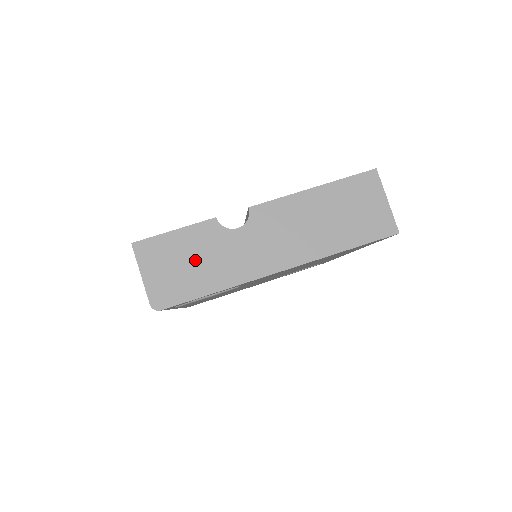
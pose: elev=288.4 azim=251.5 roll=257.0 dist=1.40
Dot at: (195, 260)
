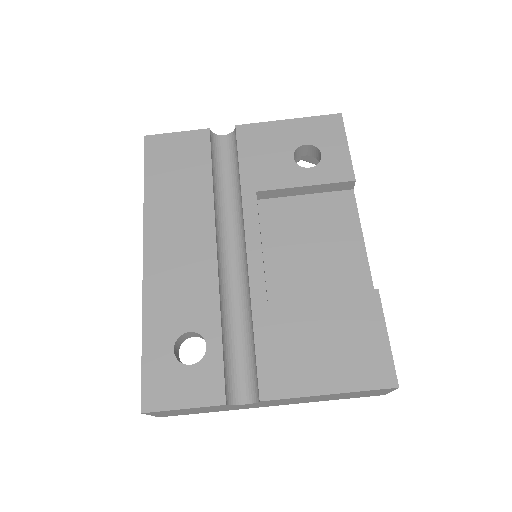
Dot at: occluded
